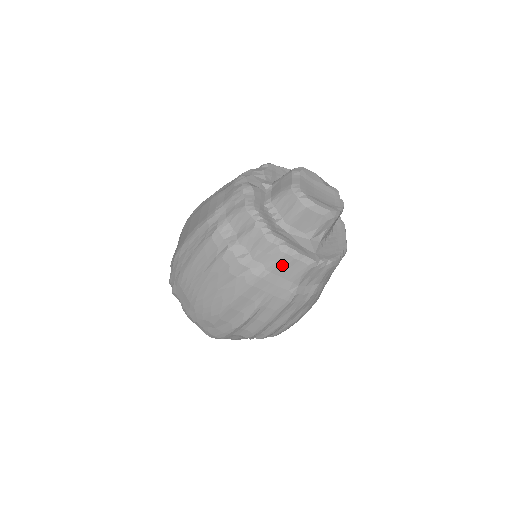
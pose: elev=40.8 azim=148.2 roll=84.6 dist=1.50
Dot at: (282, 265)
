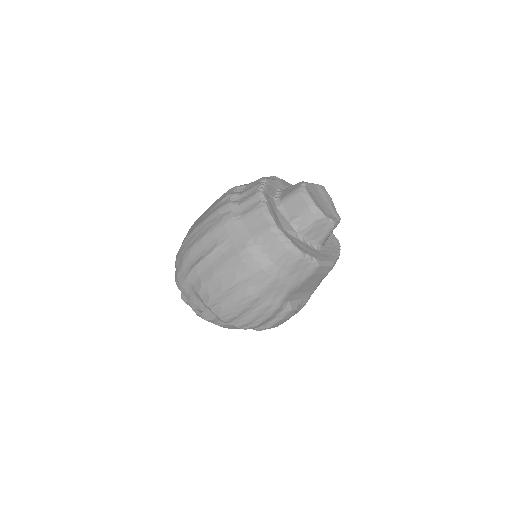
Dot at: (253, 217)
